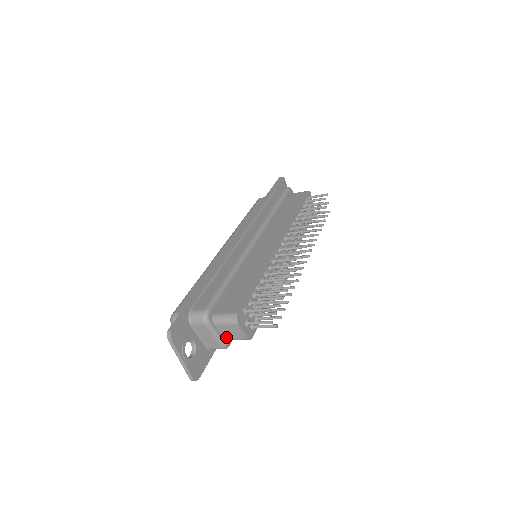
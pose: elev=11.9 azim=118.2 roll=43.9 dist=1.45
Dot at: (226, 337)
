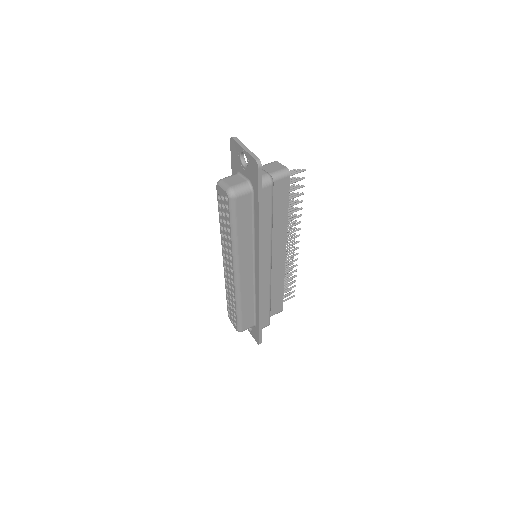
Dot at: occluded
